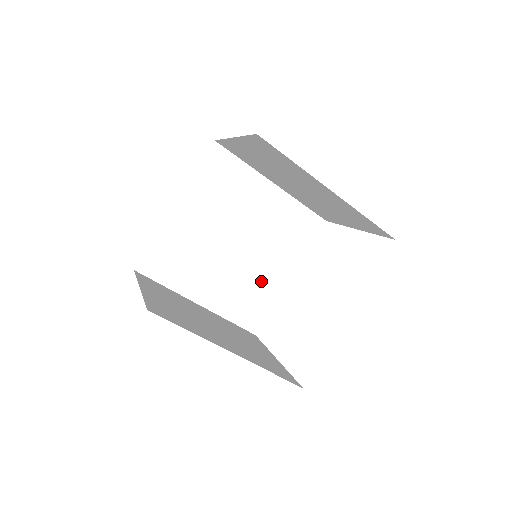
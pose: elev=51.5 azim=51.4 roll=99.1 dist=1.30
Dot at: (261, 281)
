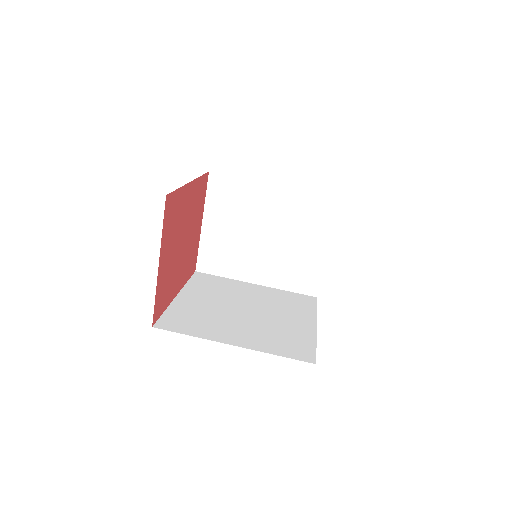
Dot at: (288, 329)
